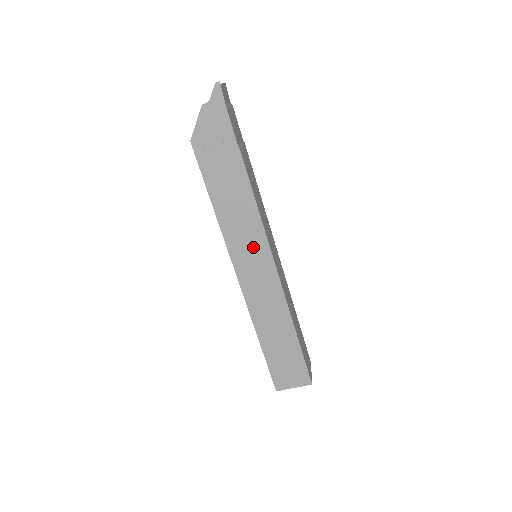
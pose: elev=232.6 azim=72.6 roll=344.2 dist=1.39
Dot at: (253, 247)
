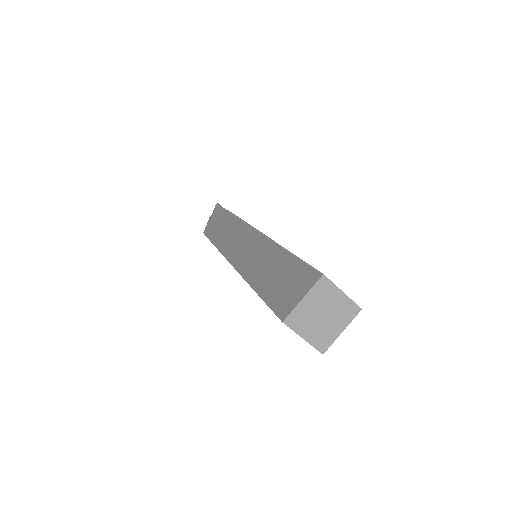
Dot at: (239, 237)
